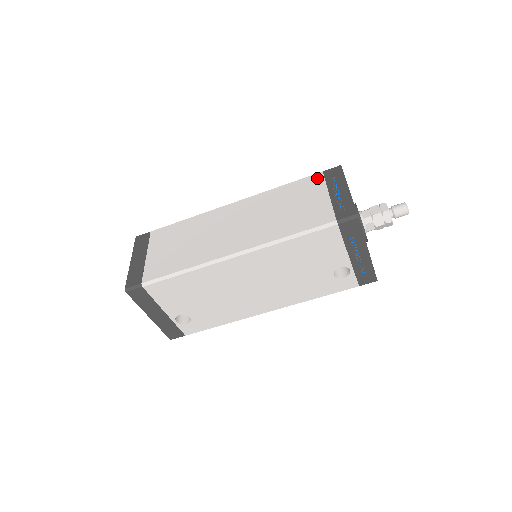
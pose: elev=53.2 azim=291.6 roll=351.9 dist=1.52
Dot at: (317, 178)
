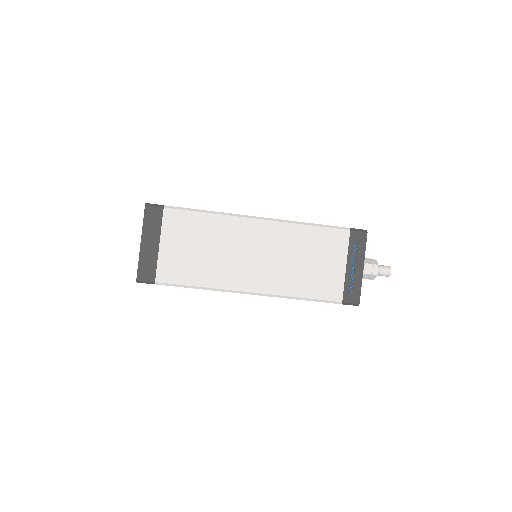
Dot at: (343, 237)
